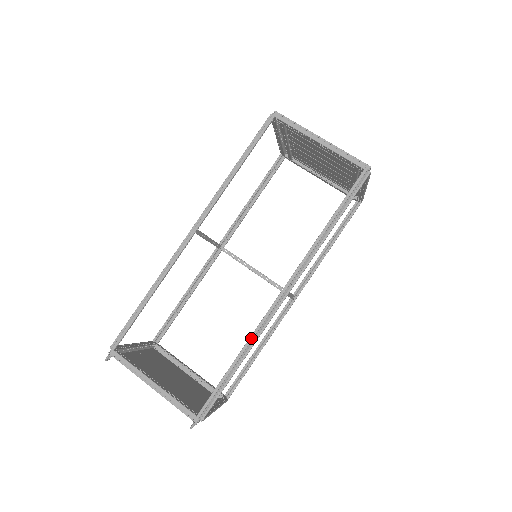
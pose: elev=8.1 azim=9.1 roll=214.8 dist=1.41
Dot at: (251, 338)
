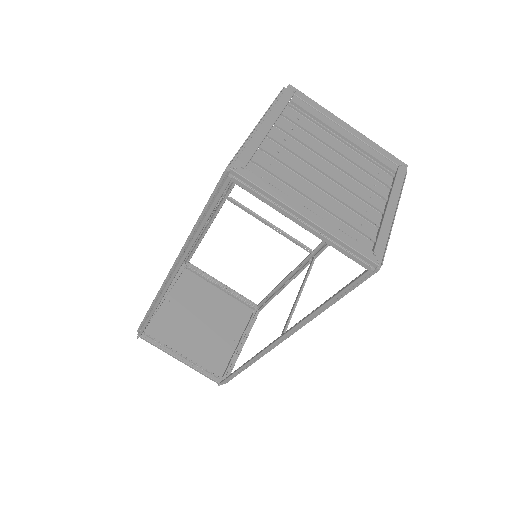
Dot at: (251, 361)
